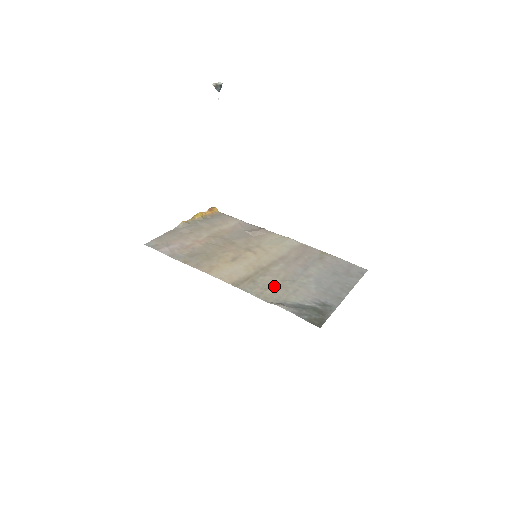
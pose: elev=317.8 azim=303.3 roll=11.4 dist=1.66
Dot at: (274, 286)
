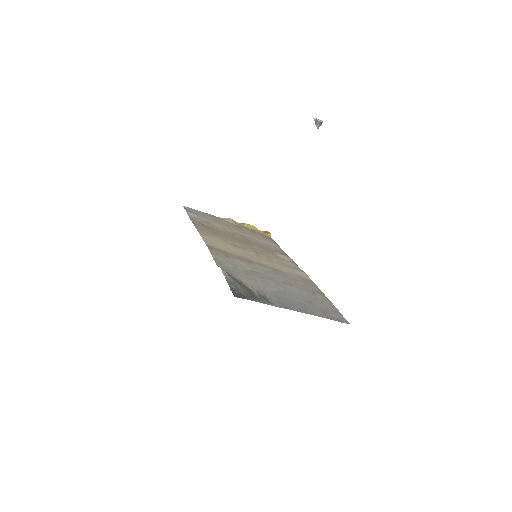
Dot at: (240, 267)
